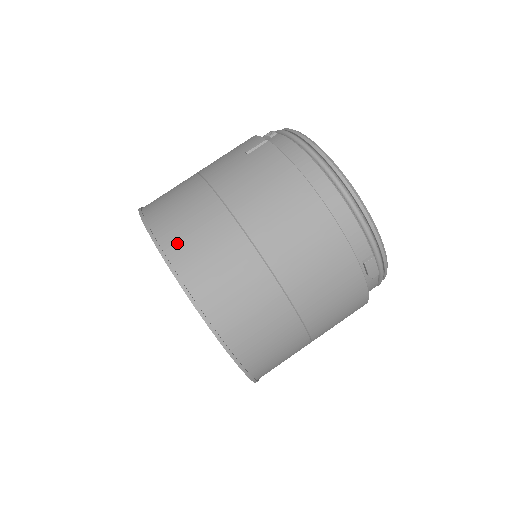
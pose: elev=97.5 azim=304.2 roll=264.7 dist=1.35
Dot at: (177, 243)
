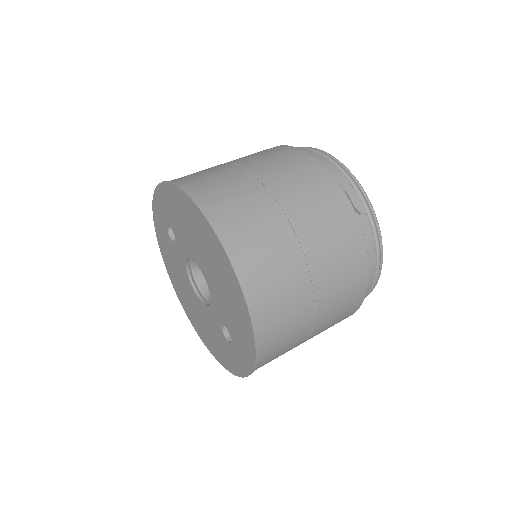
Dot at: (178, 178)
